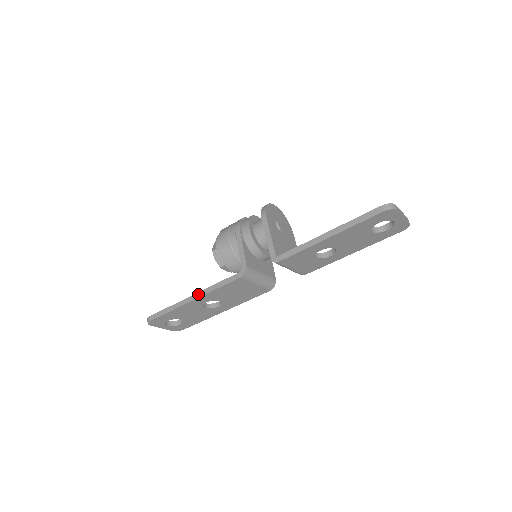
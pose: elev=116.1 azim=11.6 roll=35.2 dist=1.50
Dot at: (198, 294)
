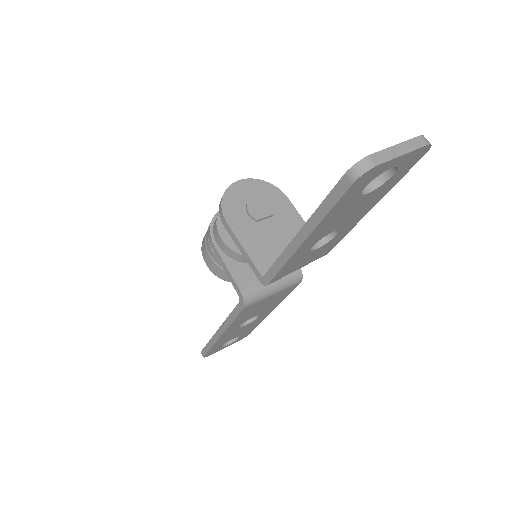
Dot at: (221, 329)
